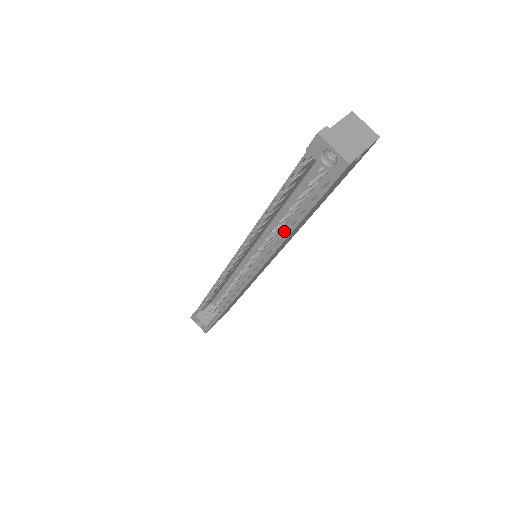
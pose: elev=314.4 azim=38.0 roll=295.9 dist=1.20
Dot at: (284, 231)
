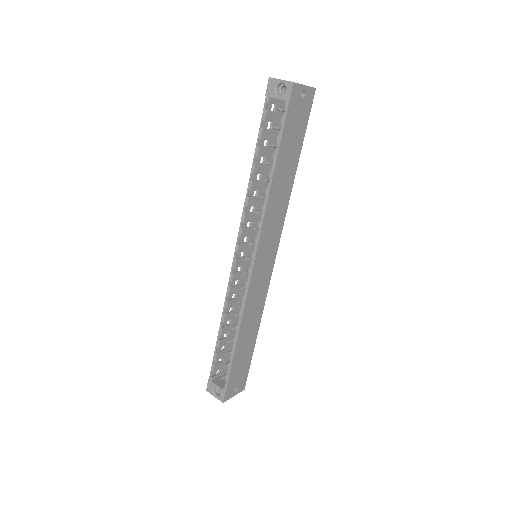
Dot at: occluded
